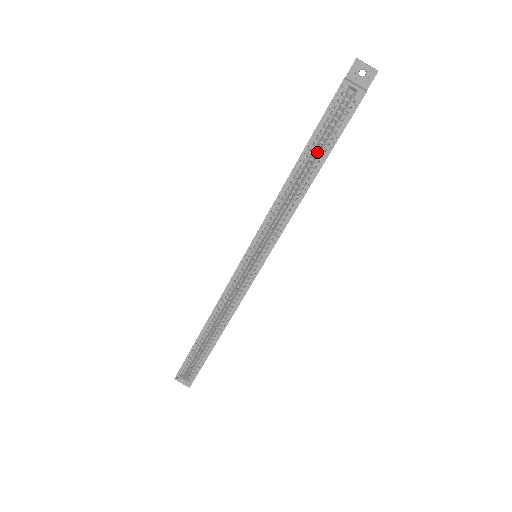
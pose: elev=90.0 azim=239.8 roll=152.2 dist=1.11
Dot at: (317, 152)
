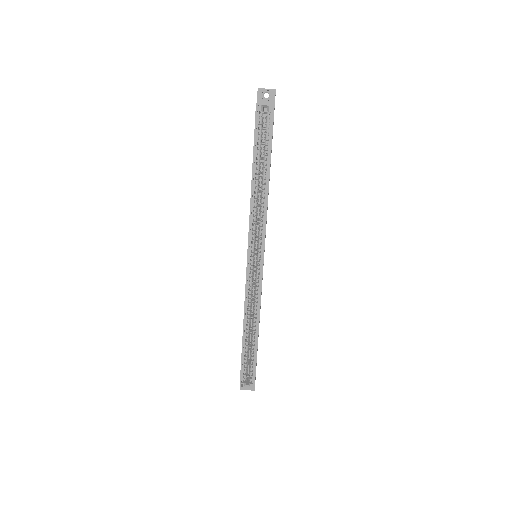
Dot at: (262, 159)
